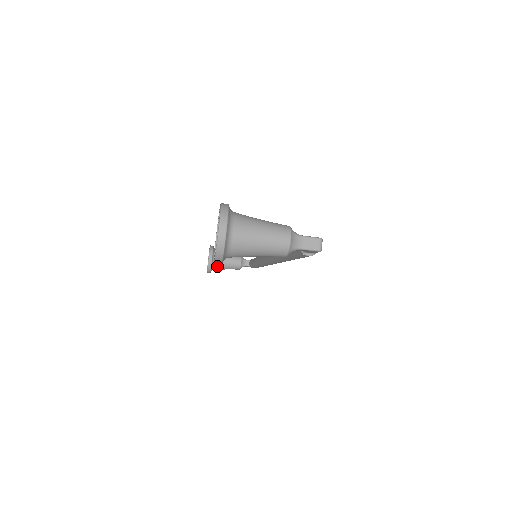
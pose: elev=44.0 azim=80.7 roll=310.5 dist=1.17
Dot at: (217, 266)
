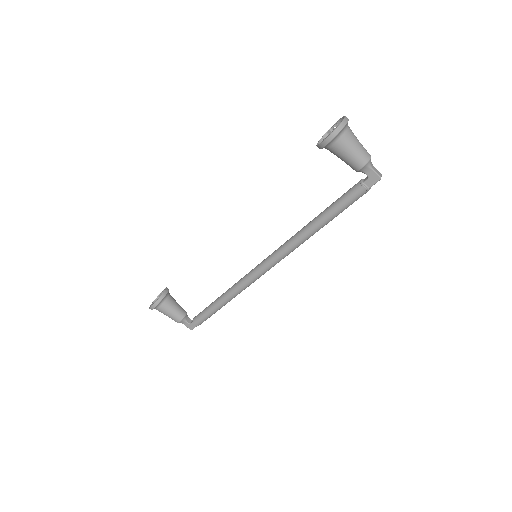
Dot at: (165, 304)
